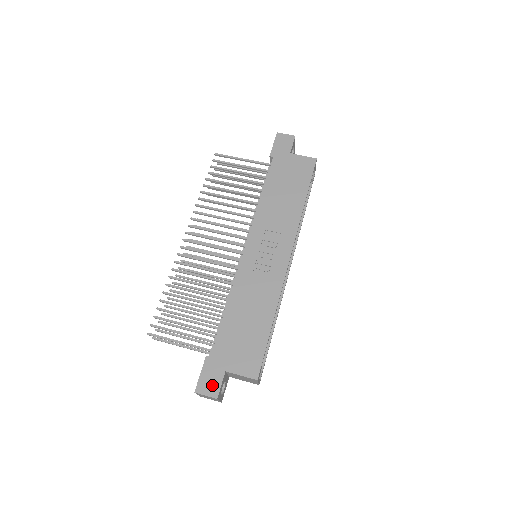
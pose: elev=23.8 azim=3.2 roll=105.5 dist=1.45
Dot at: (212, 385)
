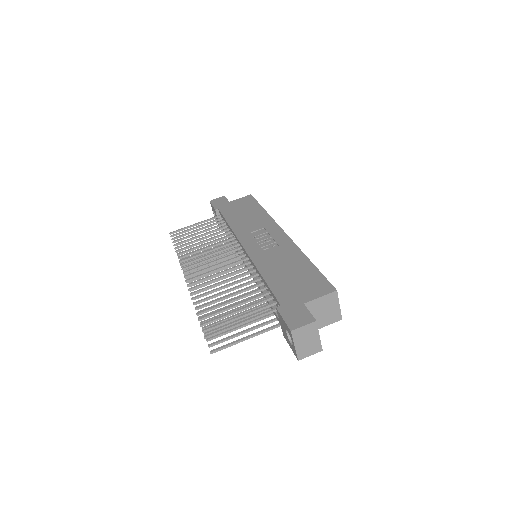
Dot at: (302, 317)
